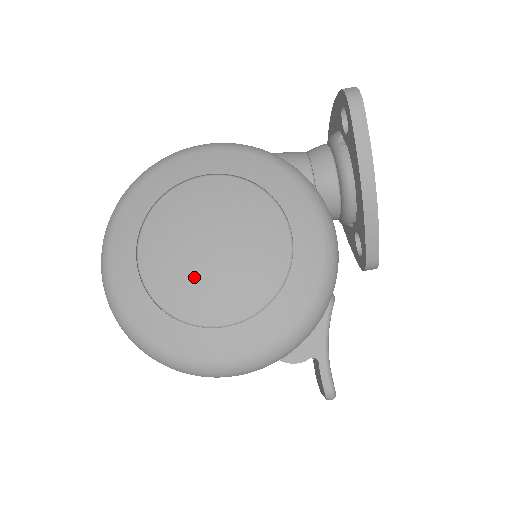
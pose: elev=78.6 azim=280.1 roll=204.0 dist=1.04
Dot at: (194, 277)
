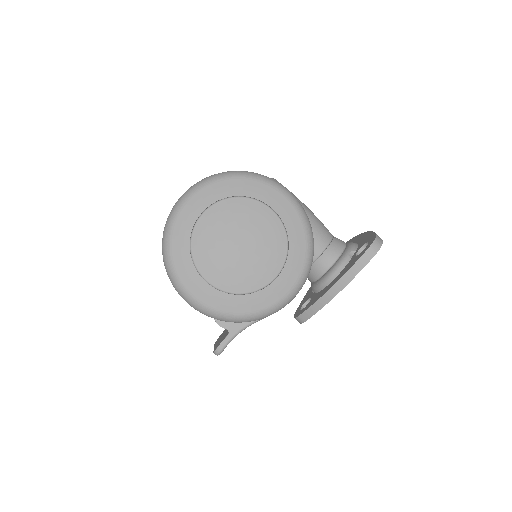
Dot at: (218, 249)
